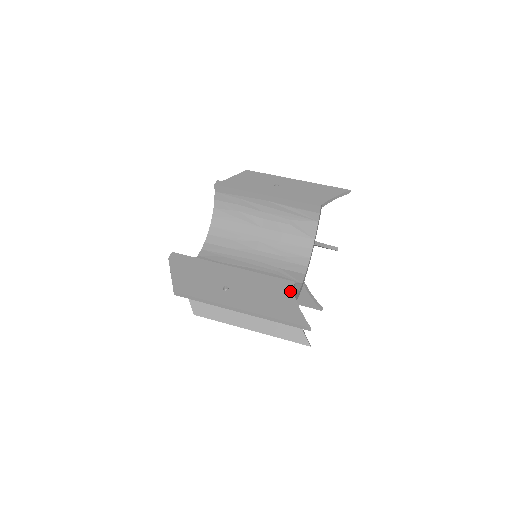
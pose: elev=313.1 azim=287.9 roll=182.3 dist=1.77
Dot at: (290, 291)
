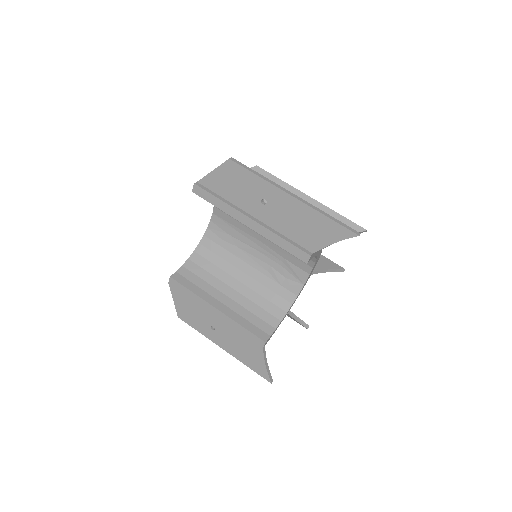
Dot at: (260, 350)
